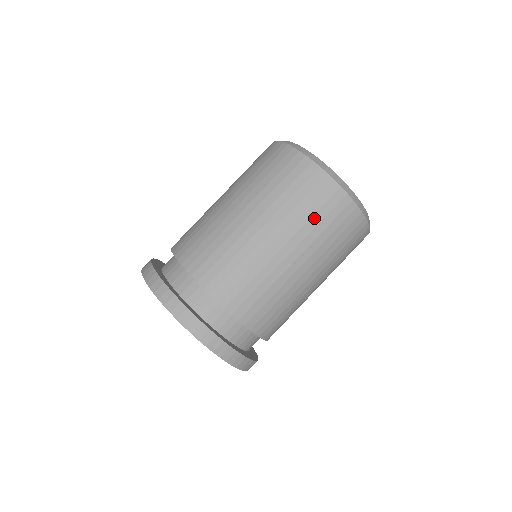
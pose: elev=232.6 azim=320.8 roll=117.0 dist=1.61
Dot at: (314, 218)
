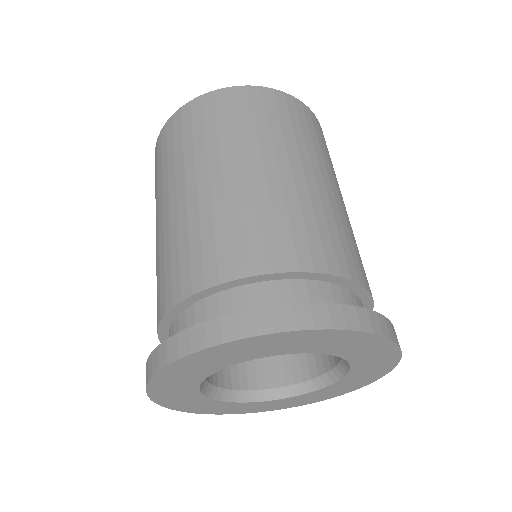
Dot at: (207, 131)
